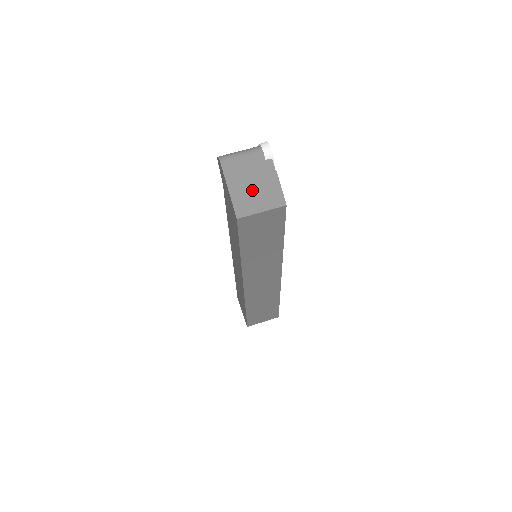
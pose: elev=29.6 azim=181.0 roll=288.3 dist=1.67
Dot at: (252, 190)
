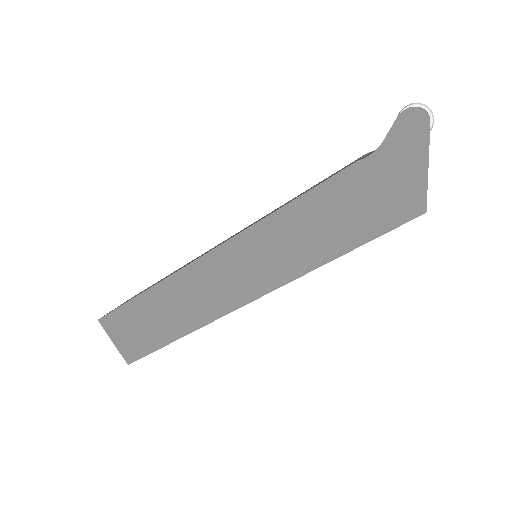
Dot at: occluded
